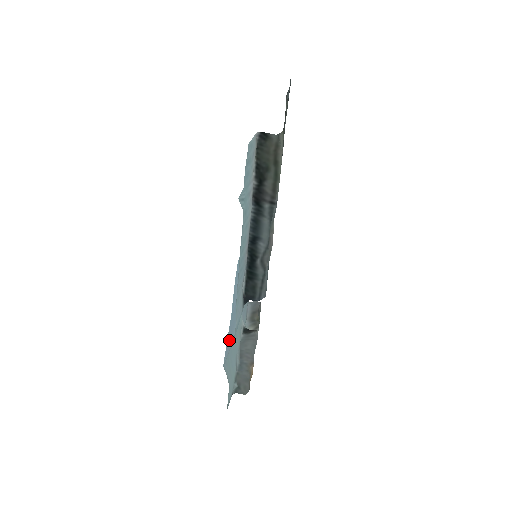
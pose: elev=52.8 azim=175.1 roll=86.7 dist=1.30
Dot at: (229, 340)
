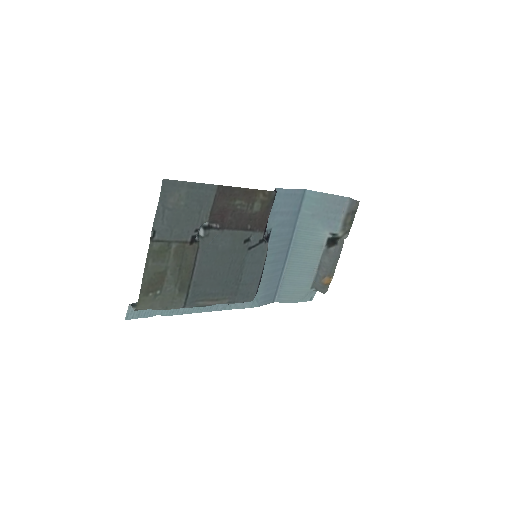
Dot at: (272, 290)
